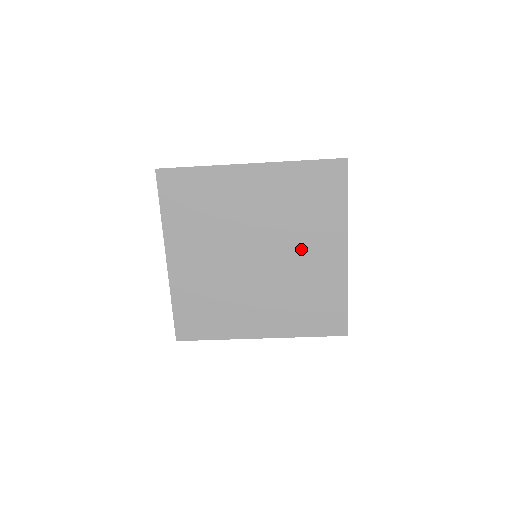
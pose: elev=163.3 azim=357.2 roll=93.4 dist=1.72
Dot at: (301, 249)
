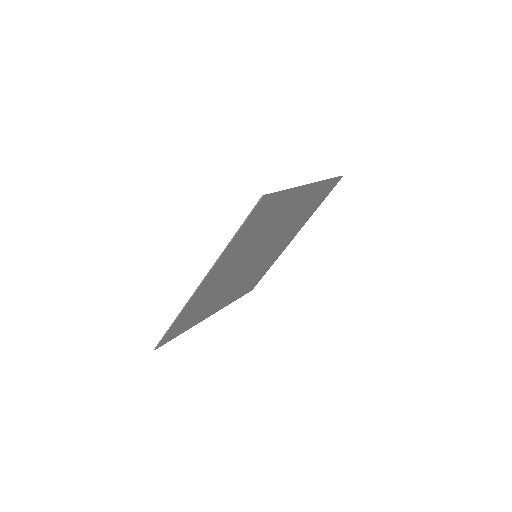
Dot at: (279, 243)
